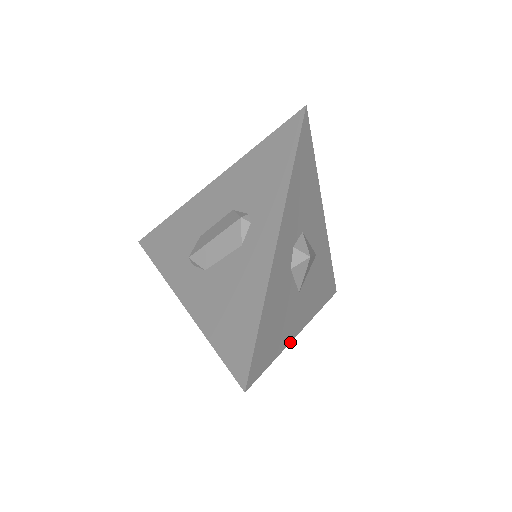
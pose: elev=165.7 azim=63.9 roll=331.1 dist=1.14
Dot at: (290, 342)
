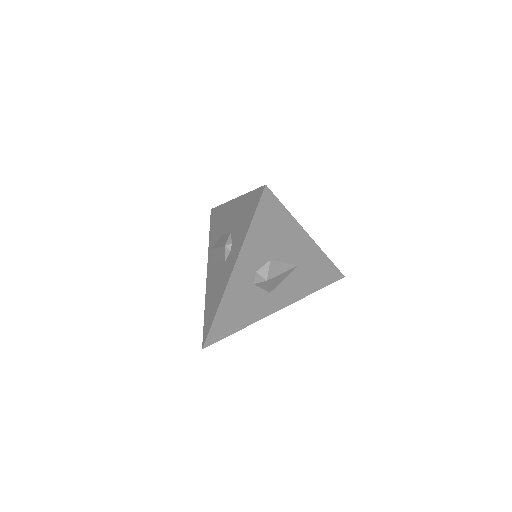
Dot at: occluded
